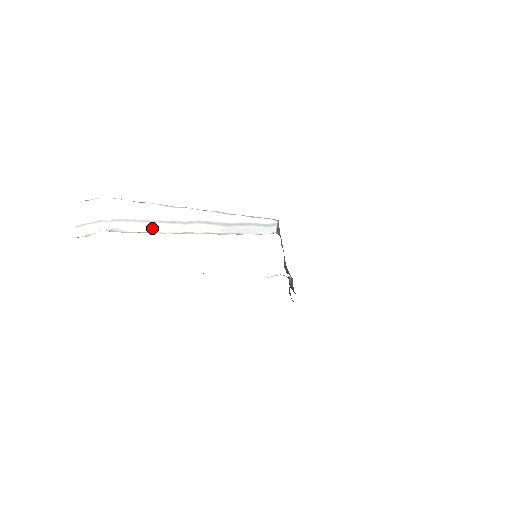
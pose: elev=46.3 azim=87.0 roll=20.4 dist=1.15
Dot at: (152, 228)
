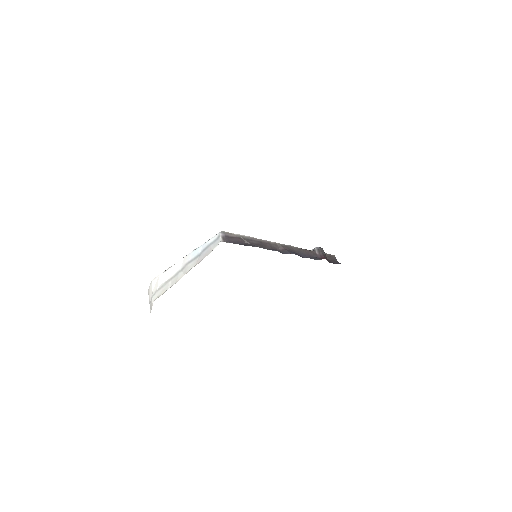
Dot at: (170, 285)
